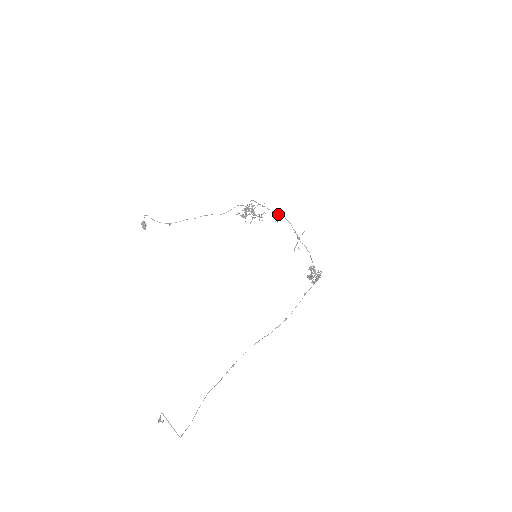
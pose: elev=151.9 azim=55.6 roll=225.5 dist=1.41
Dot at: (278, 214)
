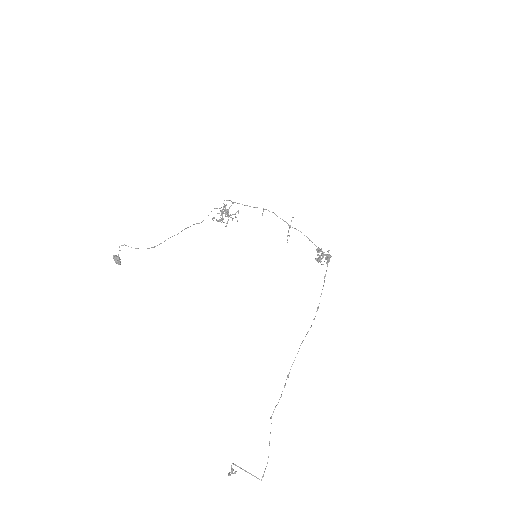
Dot at: occluded
